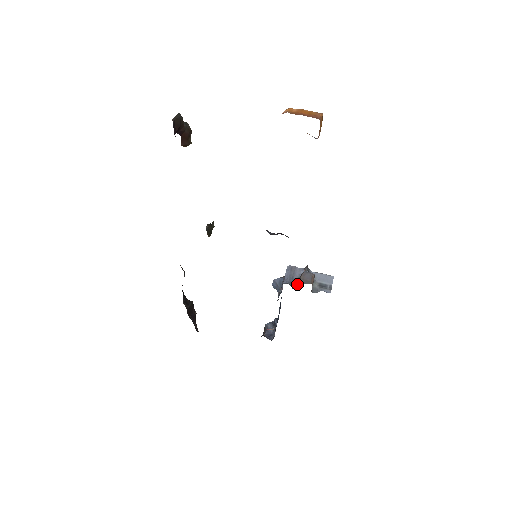
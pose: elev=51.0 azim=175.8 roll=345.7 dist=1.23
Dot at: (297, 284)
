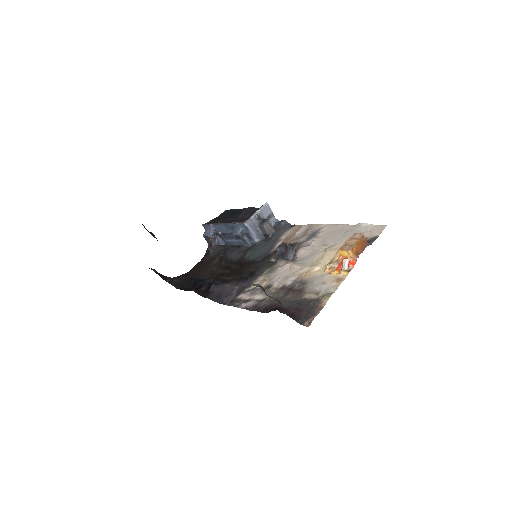
Dot at: (262, 233)
